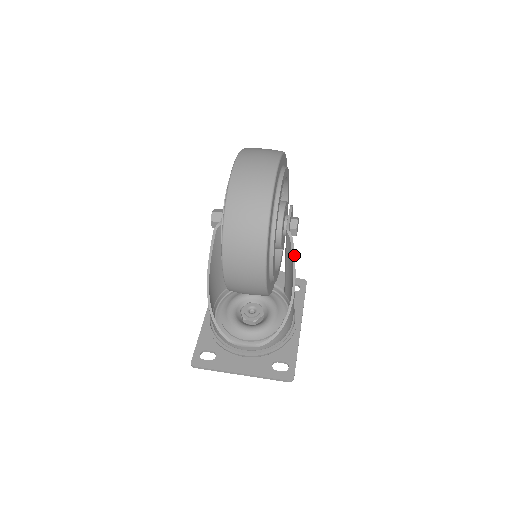
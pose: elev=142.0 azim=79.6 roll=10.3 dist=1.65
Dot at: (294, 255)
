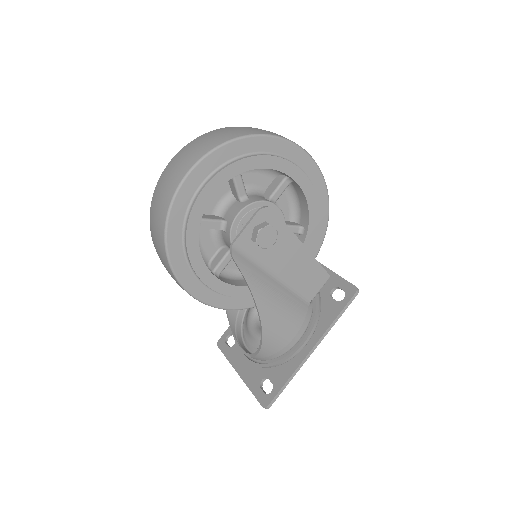
Dot at: (244, 277)
